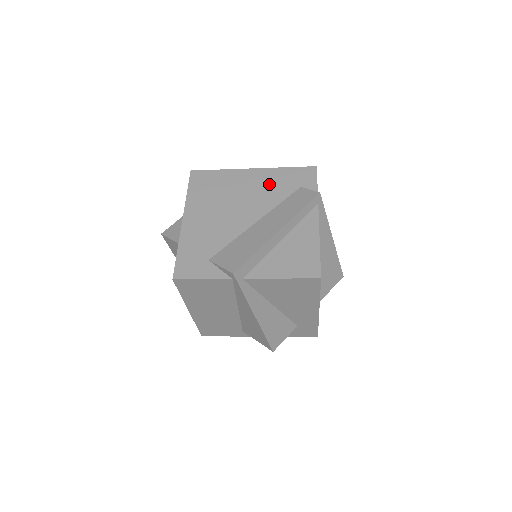
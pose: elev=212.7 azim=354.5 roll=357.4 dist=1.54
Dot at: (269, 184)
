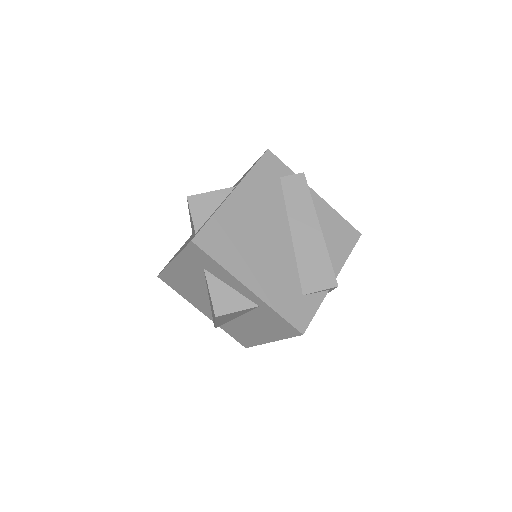
Dot at: (260, 195)
